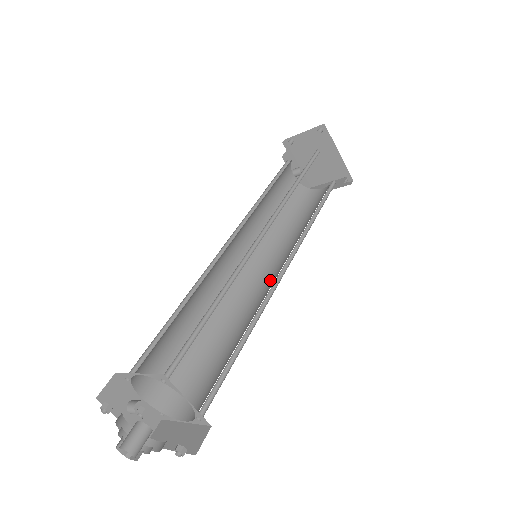
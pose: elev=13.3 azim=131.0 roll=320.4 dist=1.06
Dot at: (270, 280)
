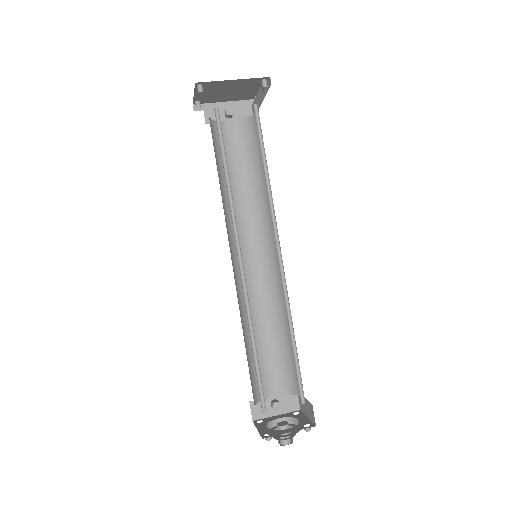
Dot at: occluded
